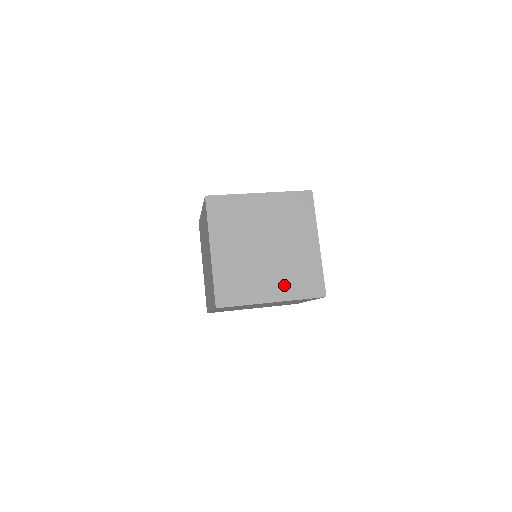
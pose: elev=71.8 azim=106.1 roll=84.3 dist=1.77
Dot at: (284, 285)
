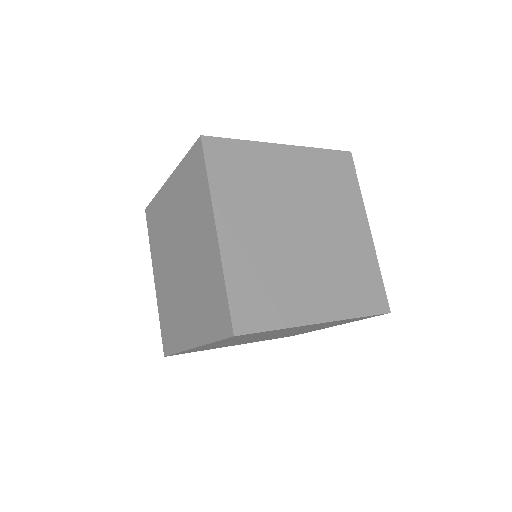
Dot at: occluded
